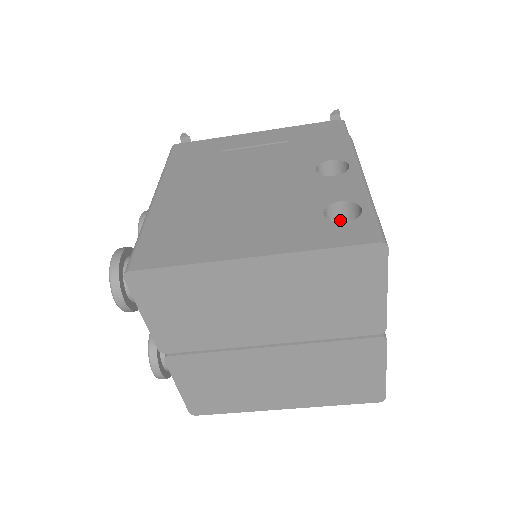
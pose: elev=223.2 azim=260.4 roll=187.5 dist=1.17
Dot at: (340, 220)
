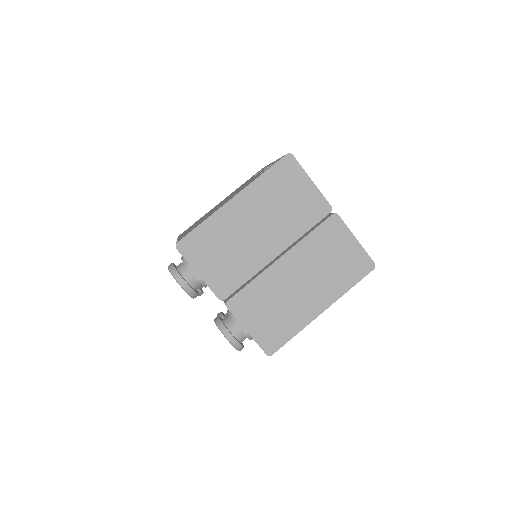
Dot at: occluded
